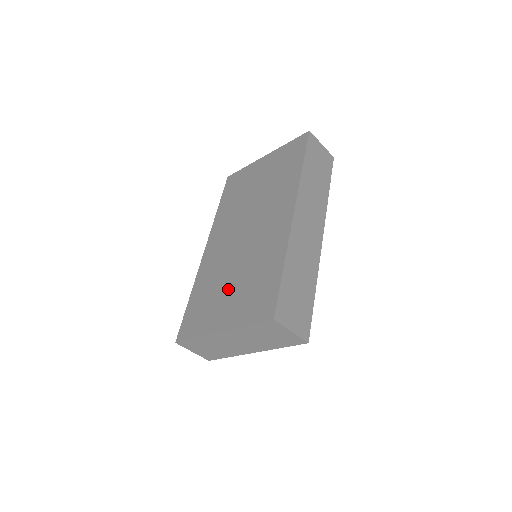
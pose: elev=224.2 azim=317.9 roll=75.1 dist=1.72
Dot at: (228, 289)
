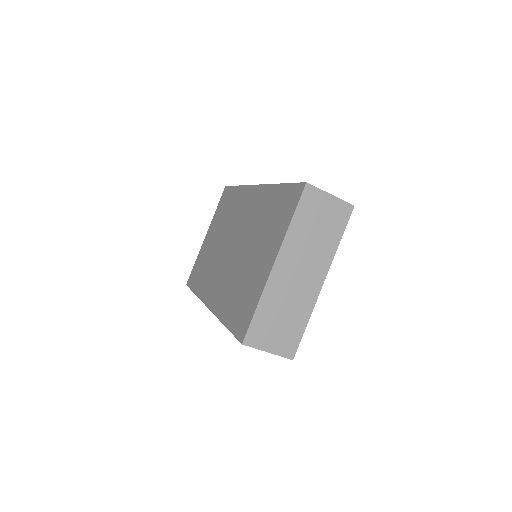
Dot at: (252, 258)
